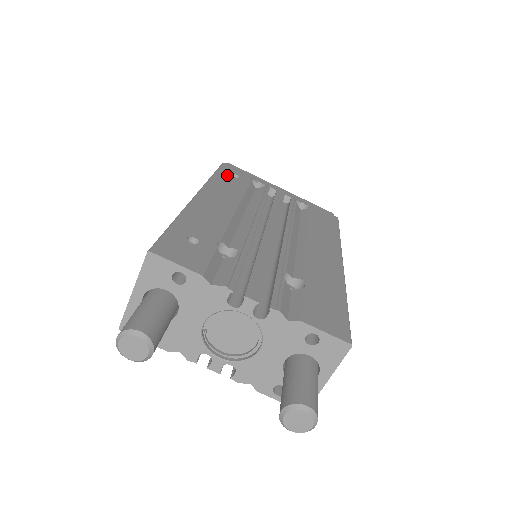
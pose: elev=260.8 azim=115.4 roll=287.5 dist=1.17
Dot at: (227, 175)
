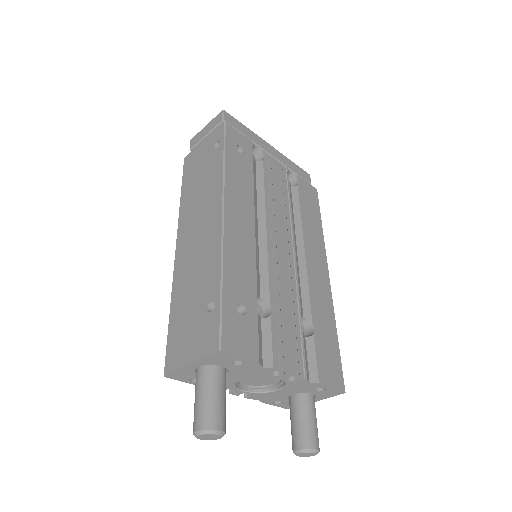
Dot at: (234, 153)
